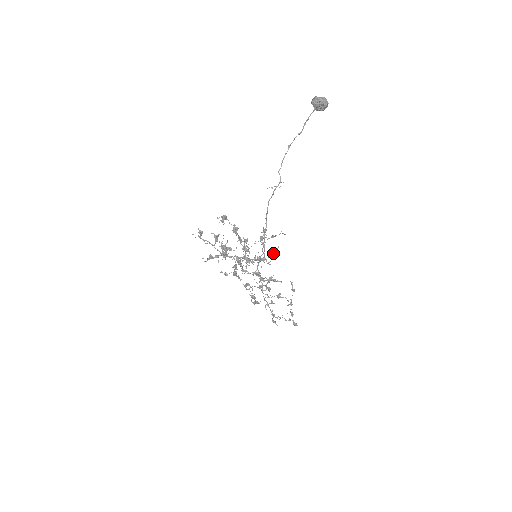
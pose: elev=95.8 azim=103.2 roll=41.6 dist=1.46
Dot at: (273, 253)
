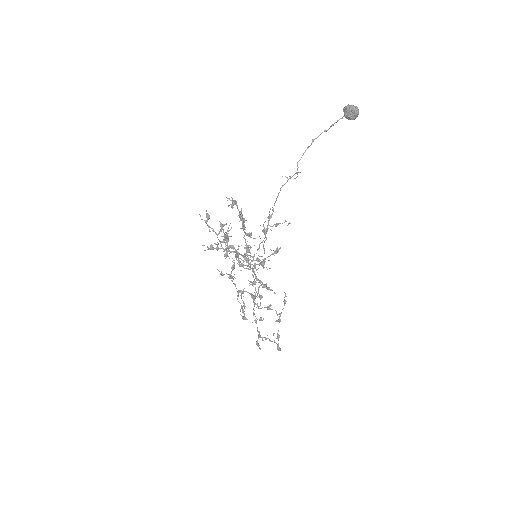
Dot at: (273, 254)
